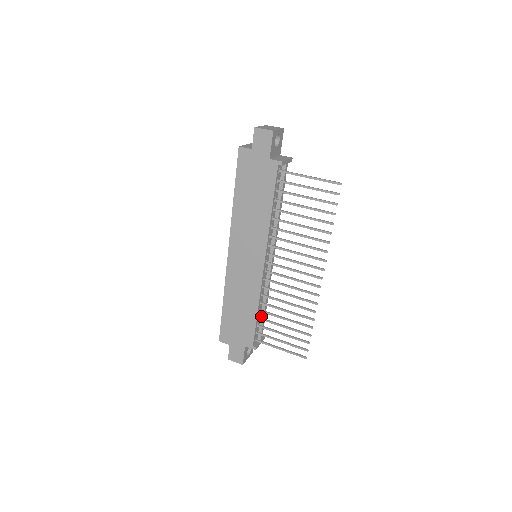
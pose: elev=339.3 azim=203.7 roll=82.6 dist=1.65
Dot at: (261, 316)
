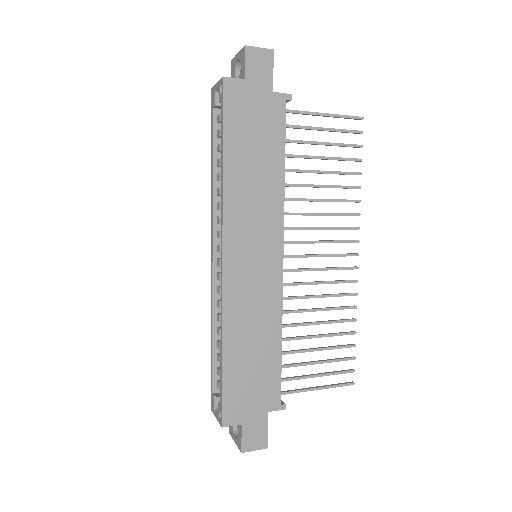
Dot at: occluded
